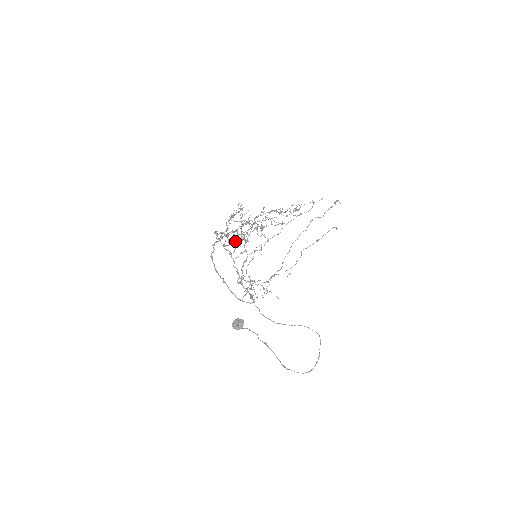
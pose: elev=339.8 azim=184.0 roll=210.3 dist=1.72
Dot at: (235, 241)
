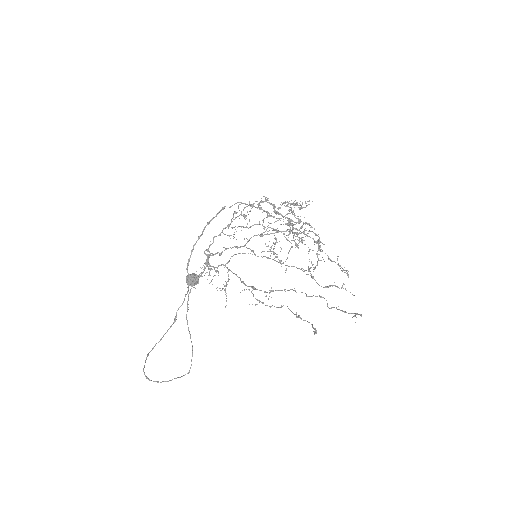
Dot at: occluded
